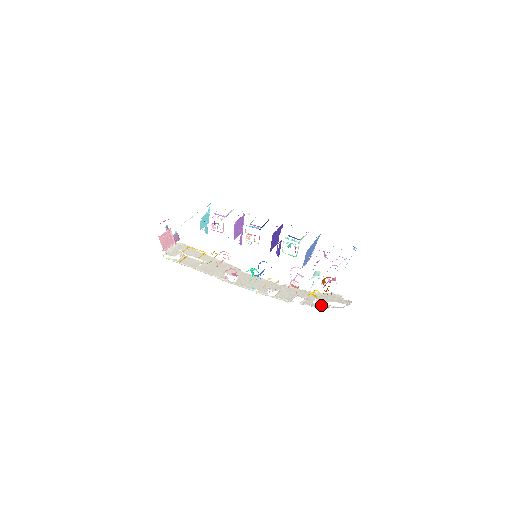
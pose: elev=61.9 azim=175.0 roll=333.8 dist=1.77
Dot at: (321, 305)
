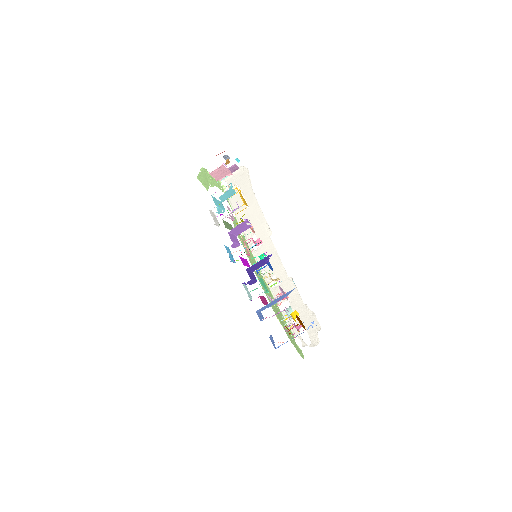
Dot at: (294, 328)
